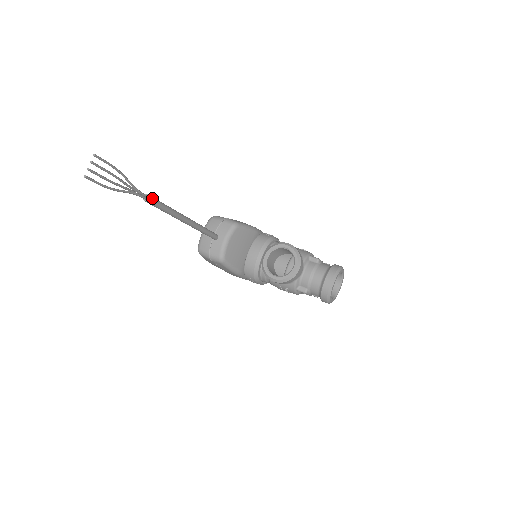
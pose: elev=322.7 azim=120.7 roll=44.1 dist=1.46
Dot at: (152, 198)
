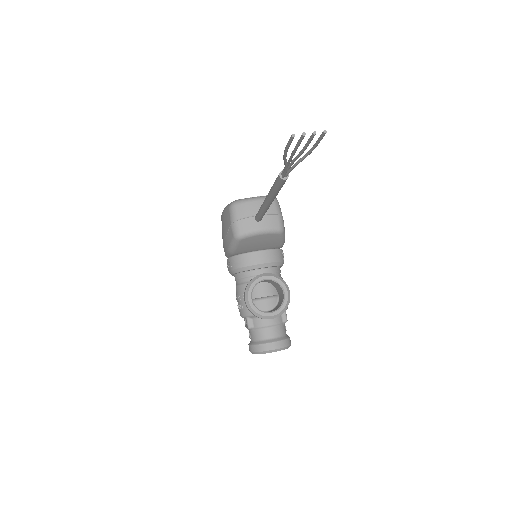
Dot at: occluded
